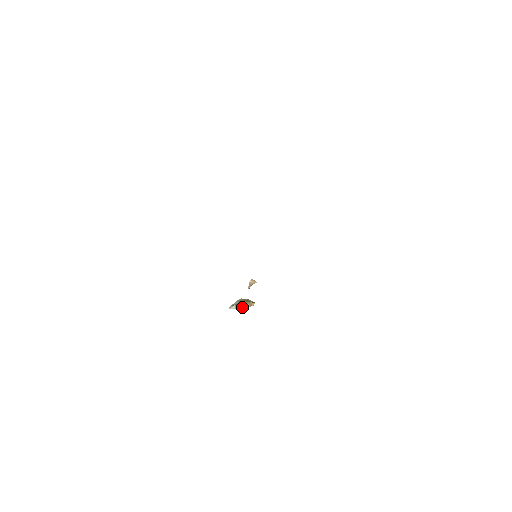
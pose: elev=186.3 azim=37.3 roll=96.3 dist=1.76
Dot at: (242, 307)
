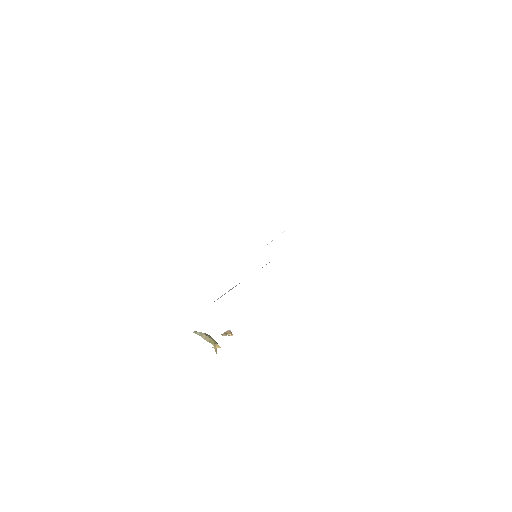
Dot at: (206, 340)
